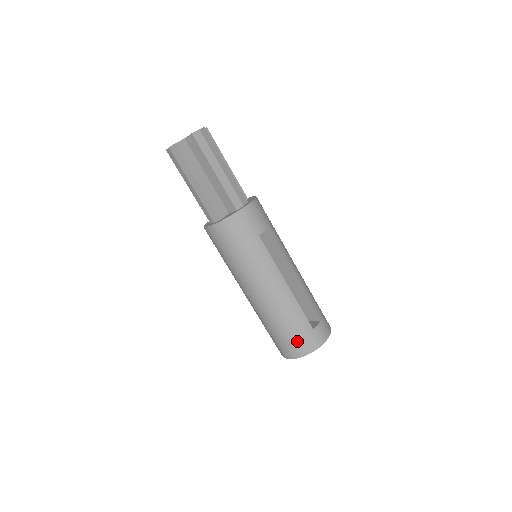
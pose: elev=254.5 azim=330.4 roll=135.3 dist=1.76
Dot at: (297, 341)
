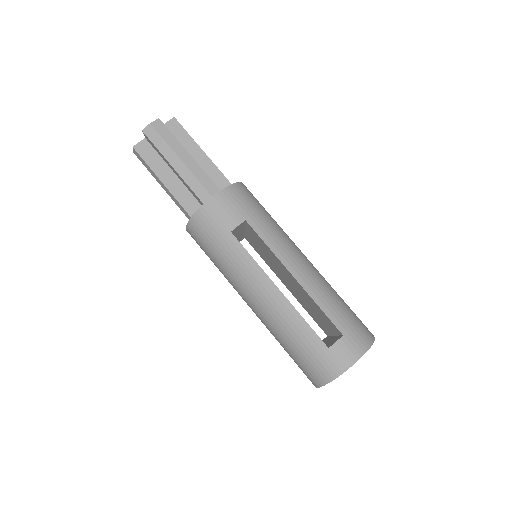
Dot at: (310, 364)
